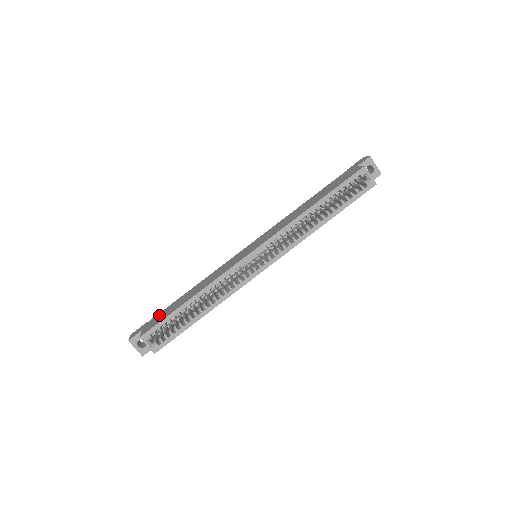
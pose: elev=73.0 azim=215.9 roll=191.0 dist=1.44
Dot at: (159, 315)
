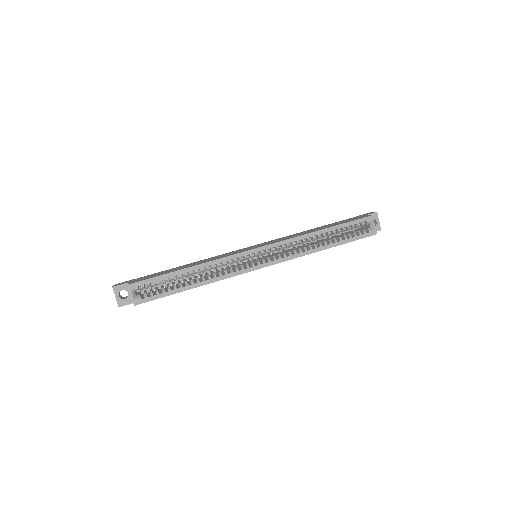
Dot at: (150, 275)
